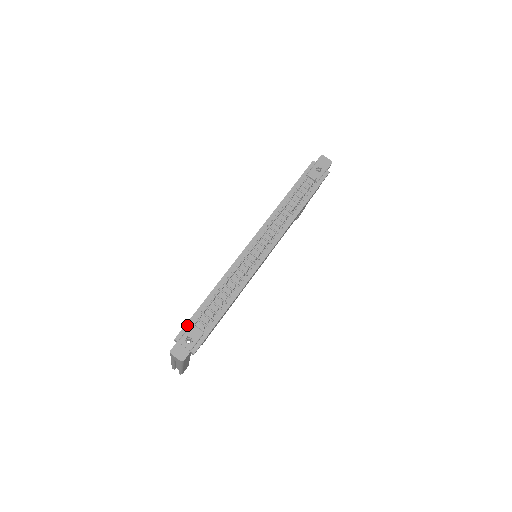
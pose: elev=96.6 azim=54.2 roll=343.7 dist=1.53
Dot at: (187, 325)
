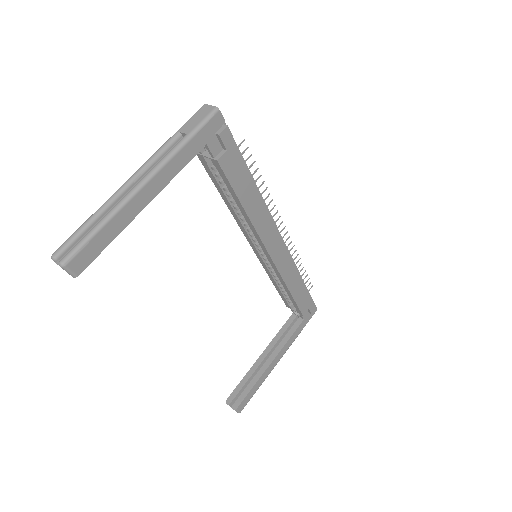
Dot at: occluded
